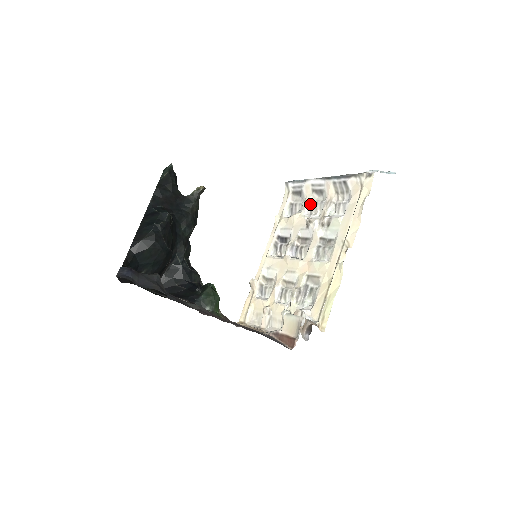
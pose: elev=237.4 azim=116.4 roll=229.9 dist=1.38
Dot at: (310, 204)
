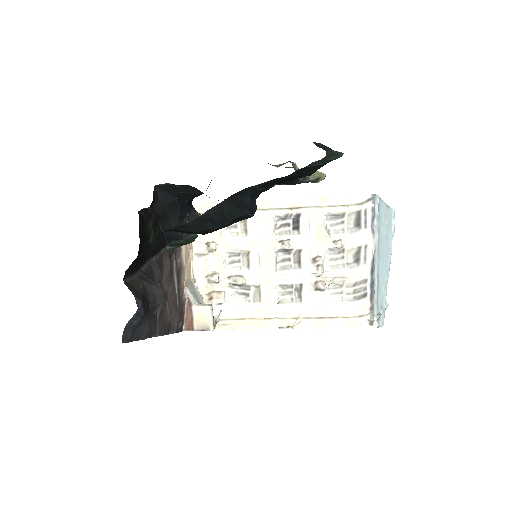
Dot at: (342, 250)
